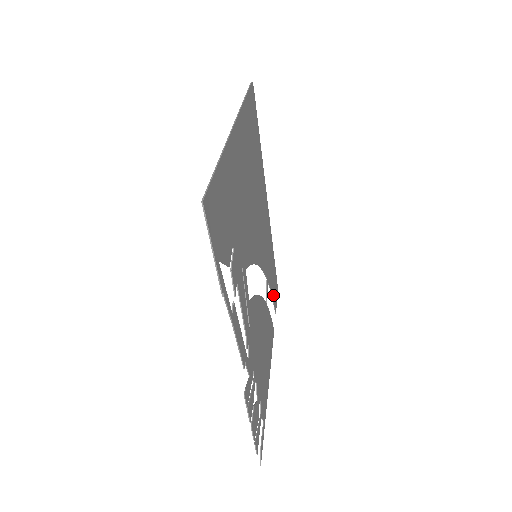
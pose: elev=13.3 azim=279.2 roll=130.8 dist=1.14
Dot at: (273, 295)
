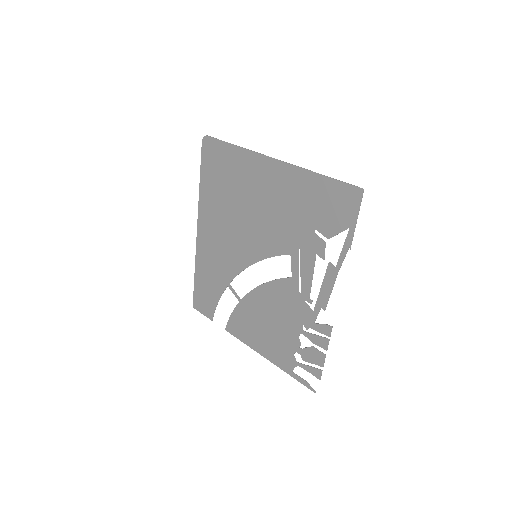
Dot at: (213, 304)
